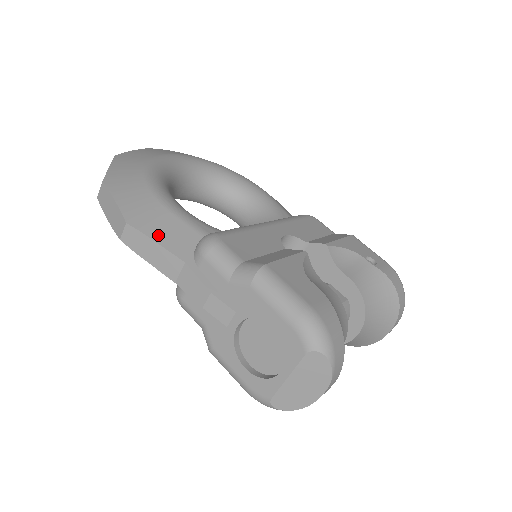
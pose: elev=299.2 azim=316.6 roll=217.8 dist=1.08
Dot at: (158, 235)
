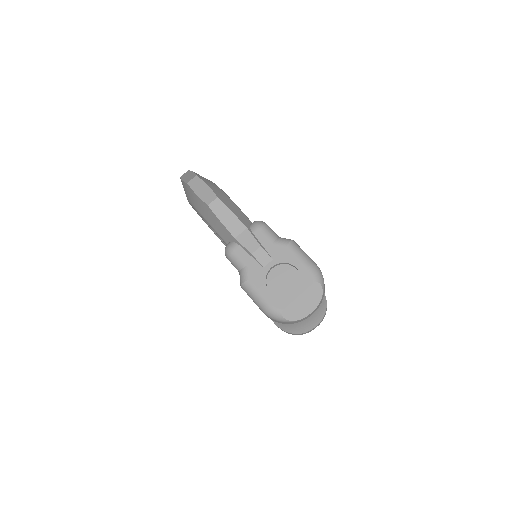
Dot at: (233, 210)
